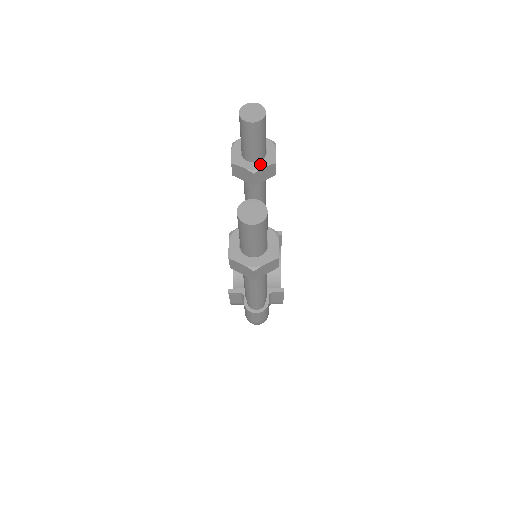
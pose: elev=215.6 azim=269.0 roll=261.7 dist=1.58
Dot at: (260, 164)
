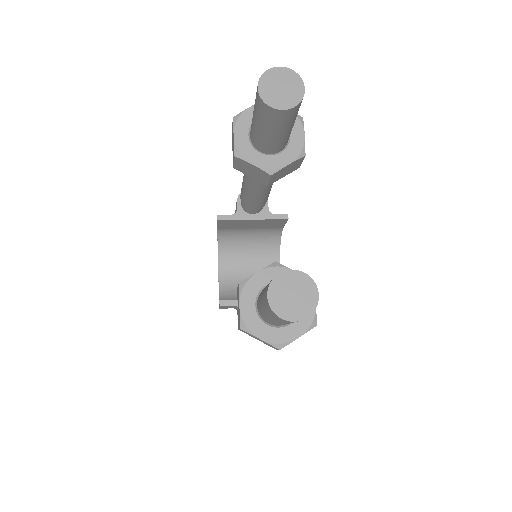
Dot at: (281, 159)
